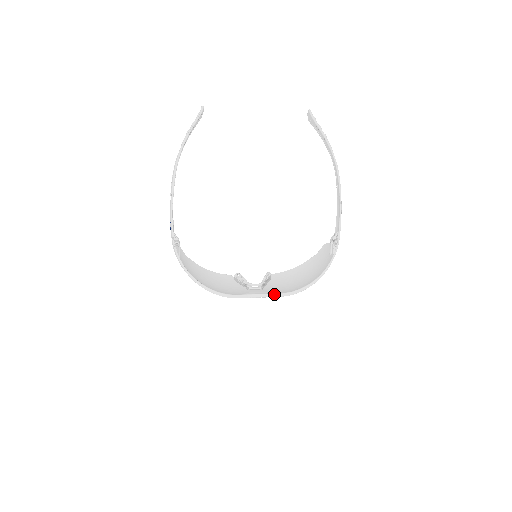
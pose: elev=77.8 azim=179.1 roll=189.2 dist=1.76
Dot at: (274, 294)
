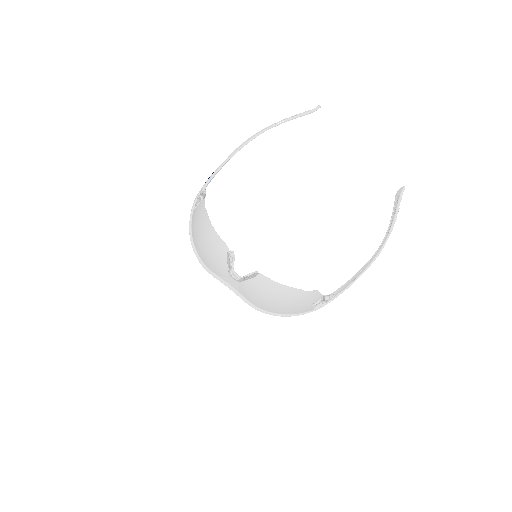
Dot at: (243, 296)
